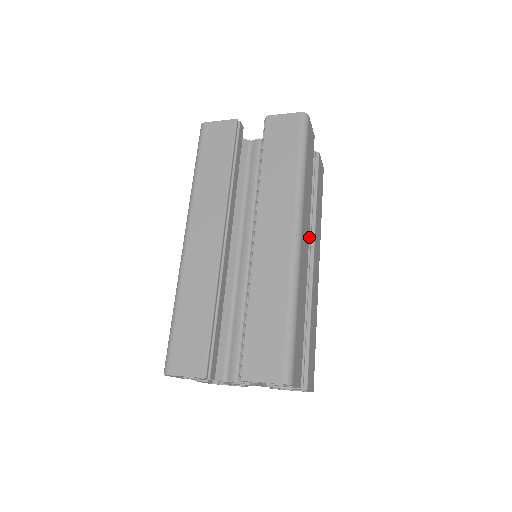
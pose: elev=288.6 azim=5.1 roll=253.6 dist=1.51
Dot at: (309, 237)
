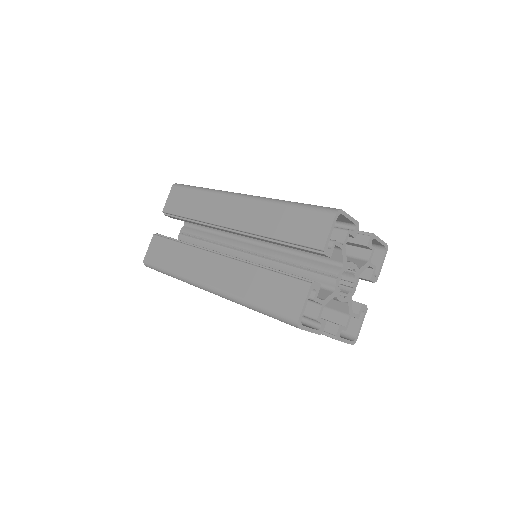
Dot at: occluded
